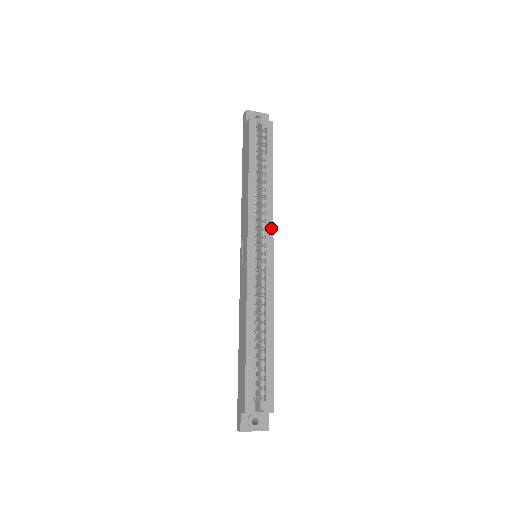
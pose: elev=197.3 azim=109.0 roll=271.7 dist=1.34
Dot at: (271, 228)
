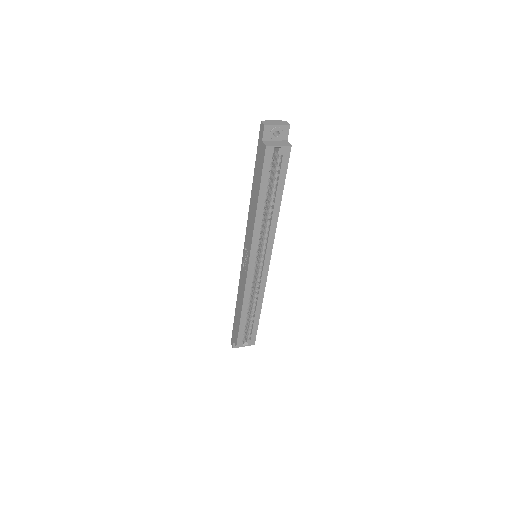
Dot at: (271, 244)
